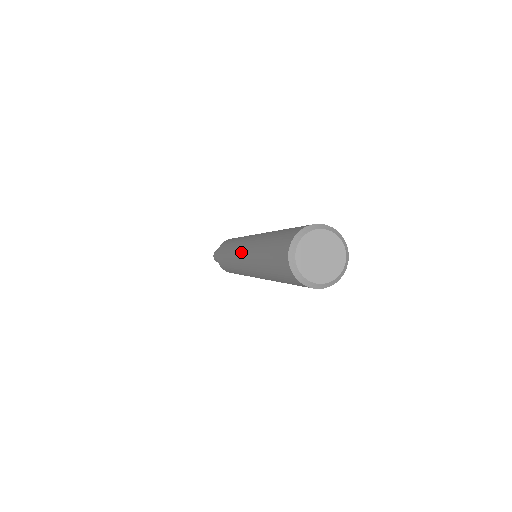
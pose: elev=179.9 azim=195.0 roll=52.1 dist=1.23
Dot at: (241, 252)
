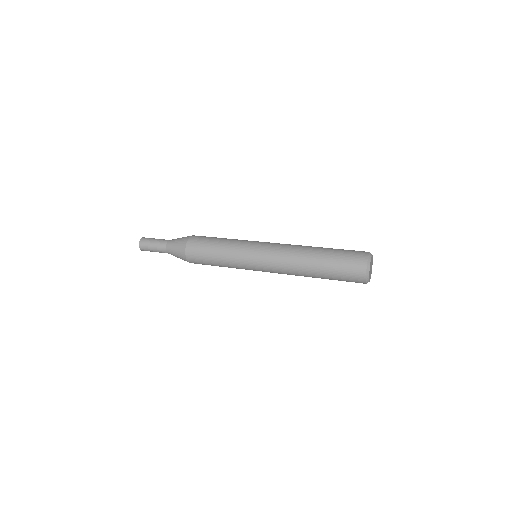
Dot at: (269, 256)
